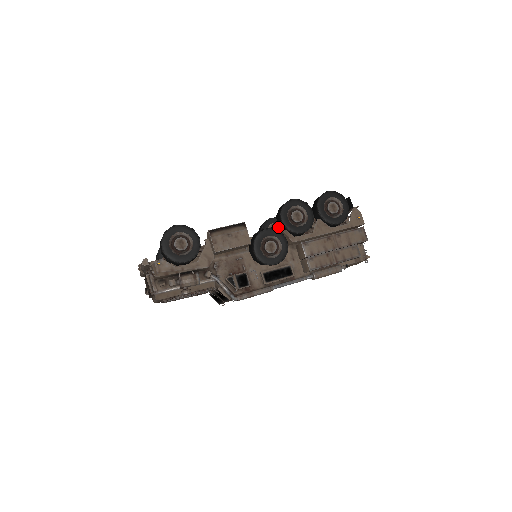
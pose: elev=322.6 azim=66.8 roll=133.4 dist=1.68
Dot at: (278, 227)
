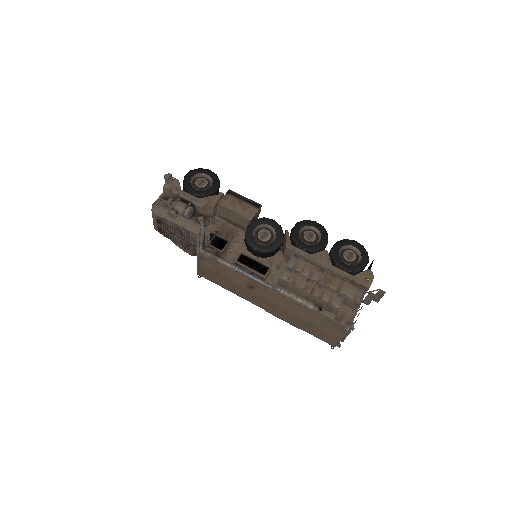
Dot at: occluded
